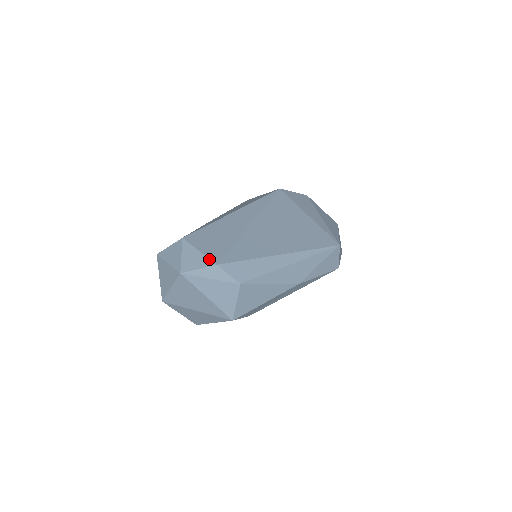
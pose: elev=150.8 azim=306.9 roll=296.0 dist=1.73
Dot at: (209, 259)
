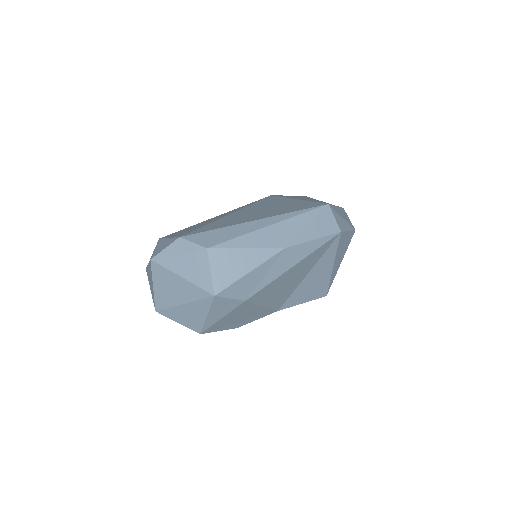
Dot at: (175, 237)
